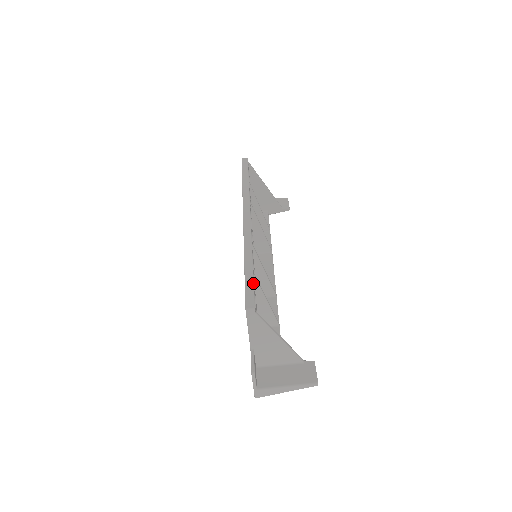
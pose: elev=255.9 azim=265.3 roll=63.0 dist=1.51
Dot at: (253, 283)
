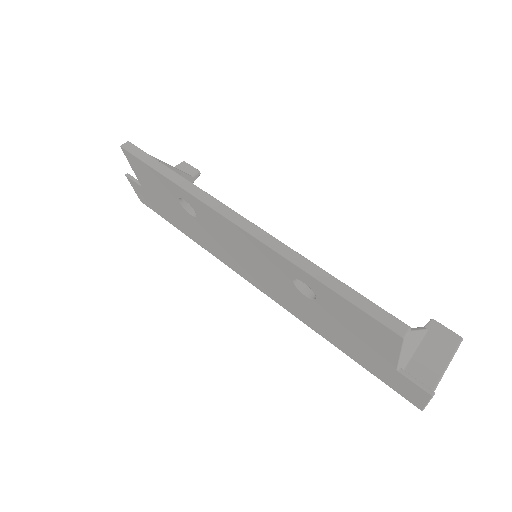
Dot at: (364, 297)
